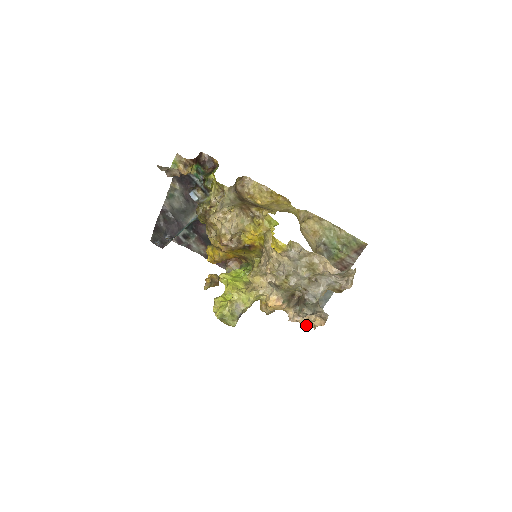
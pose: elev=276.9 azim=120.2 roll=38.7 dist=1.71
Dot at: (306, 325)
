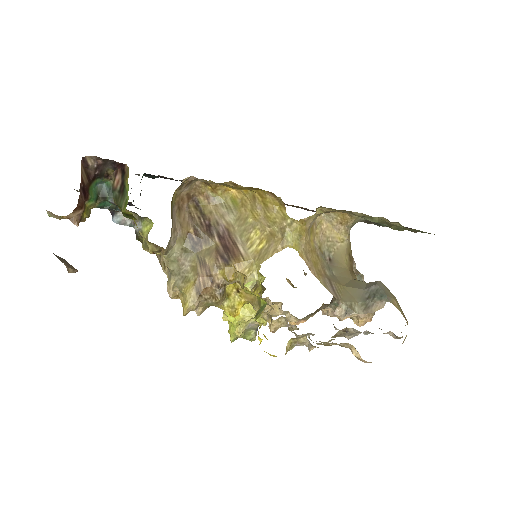
Dot at: occluded
